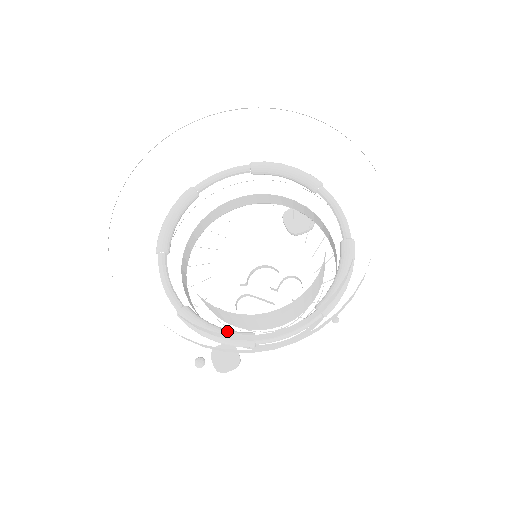
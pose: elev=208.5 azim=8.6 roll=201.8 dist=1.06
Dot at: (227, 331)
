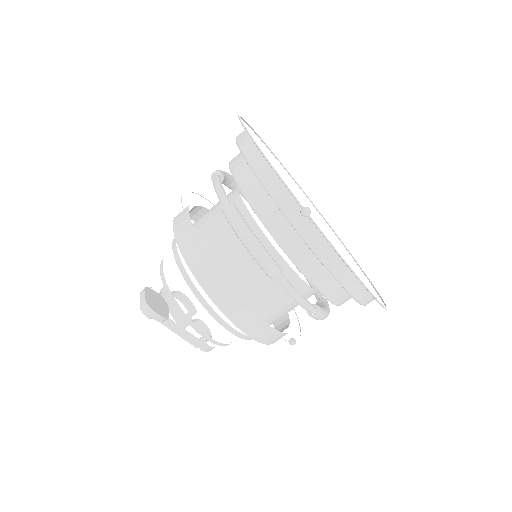
Dot at: (264, 248)
